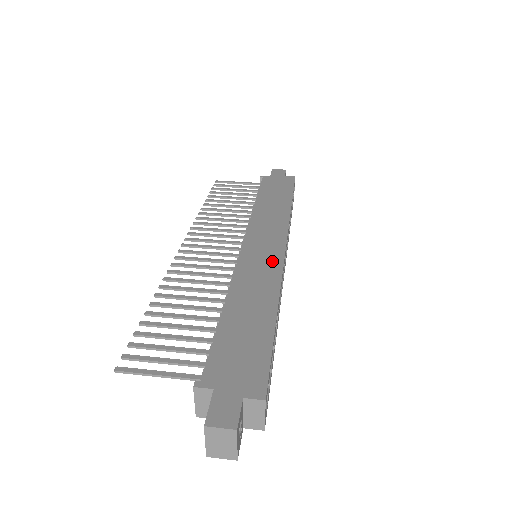
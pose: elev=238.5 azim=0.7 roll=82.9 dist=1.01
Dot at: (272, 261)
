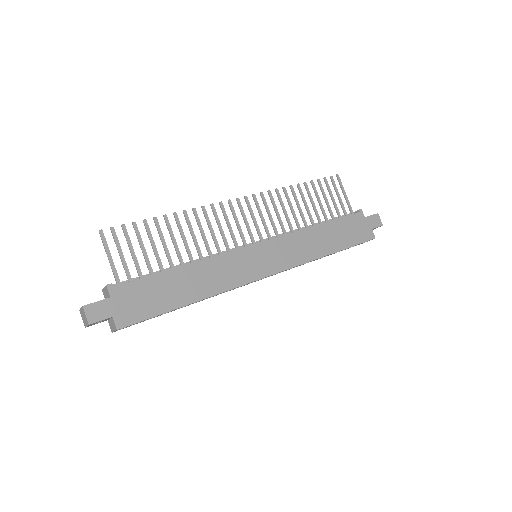
Dot at: (247, 274)
